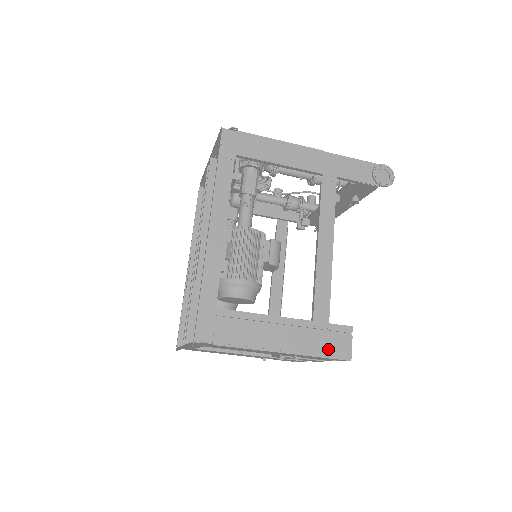
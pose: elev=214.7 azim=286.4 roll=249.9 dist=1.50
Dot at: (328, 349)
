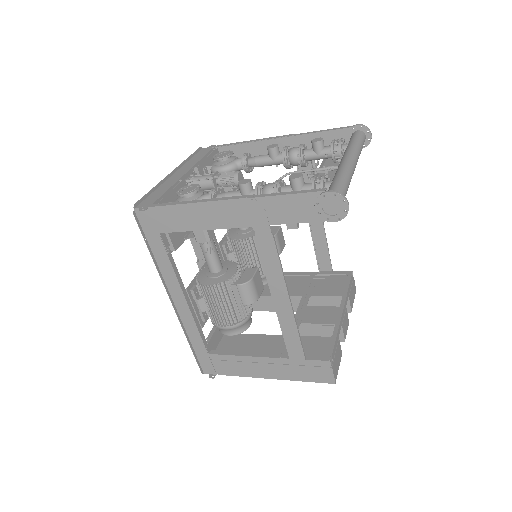
Dot at: (310, 377)
